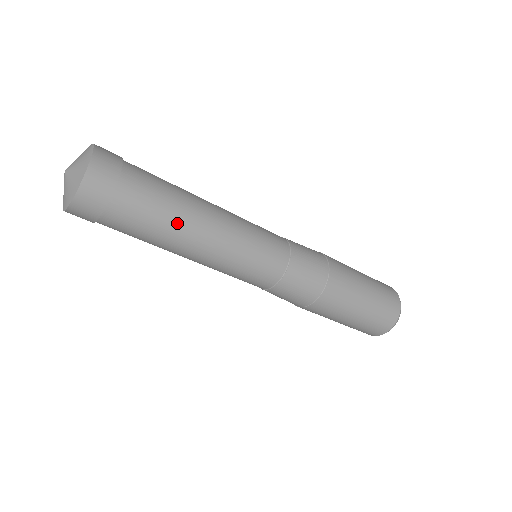
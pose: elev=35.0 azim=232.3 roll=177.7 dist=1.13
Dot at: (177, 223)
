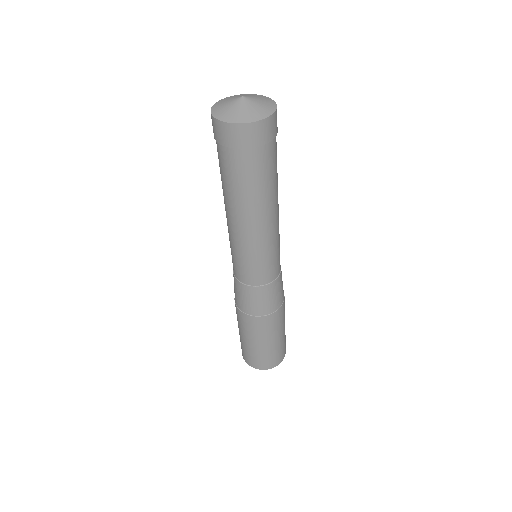
Dot at: (243, 201)
